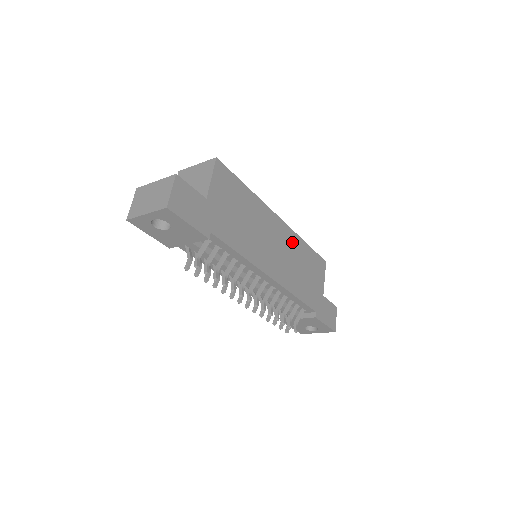
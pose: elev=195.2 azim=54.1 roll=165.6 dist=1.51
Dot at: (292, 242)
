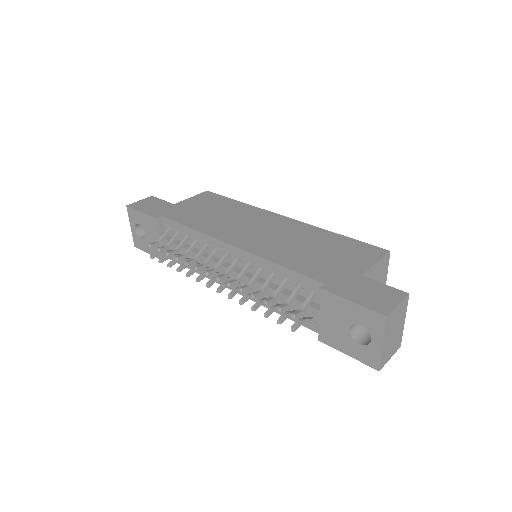
Dot at: (300, 230)
